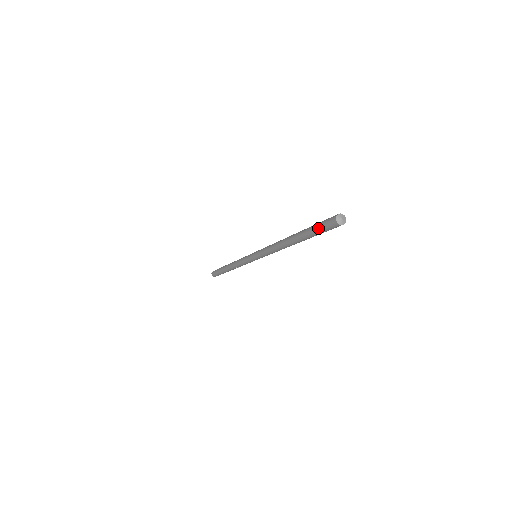
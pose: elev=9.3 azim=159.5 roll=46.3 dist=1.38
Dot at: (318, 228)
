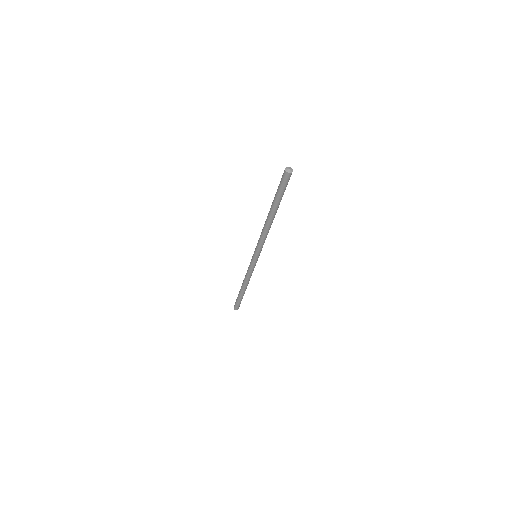
Dot at: (279, 184)
